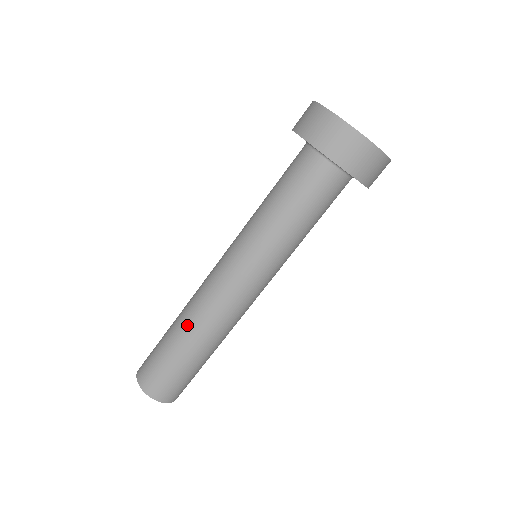
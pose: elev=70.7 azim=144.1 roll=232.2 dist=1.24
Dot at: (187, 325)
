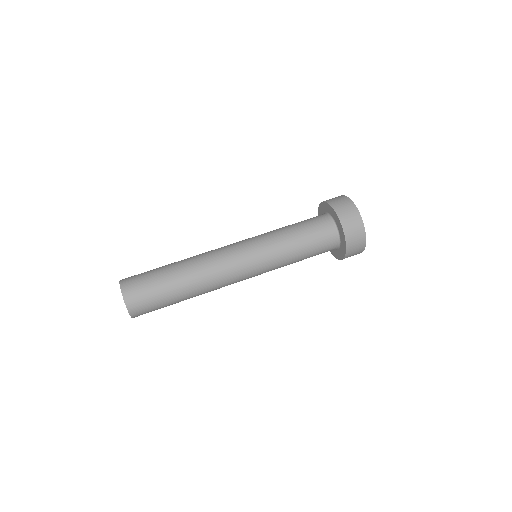
Dot at: (186, 259)
